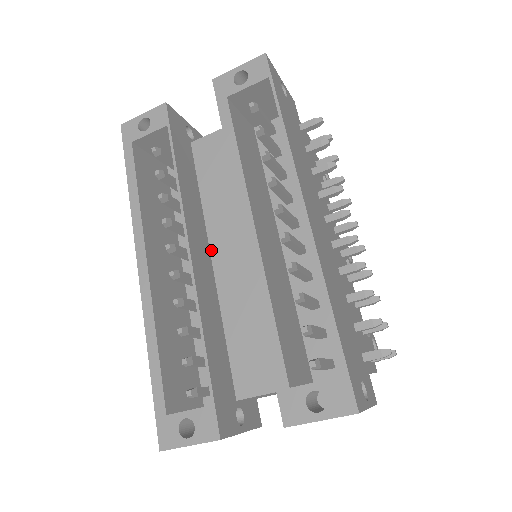
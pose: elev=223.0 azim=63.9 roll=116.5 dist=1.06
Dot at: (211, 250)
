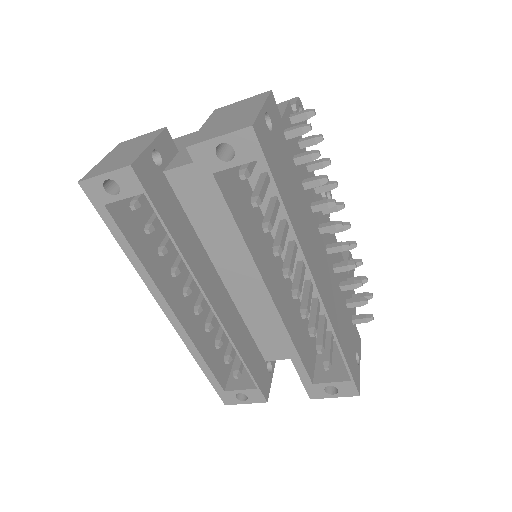
Dot at: (219, 274)
